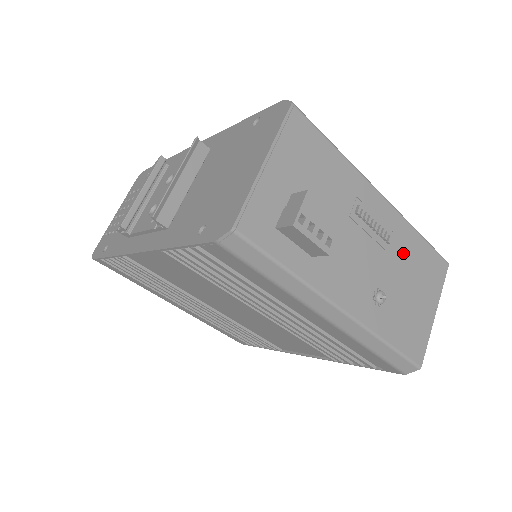
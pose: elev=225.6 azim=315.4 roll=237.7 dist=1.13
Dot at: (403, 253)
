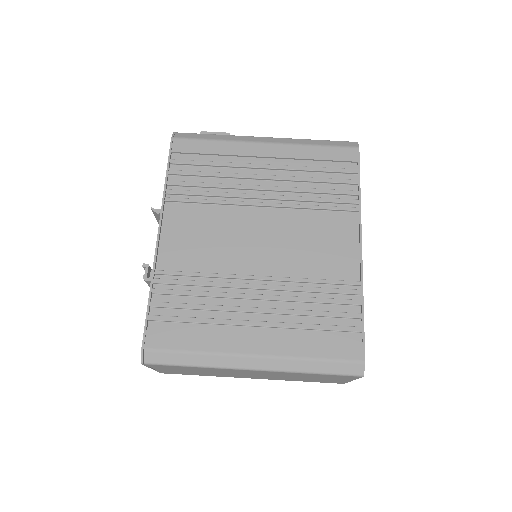
Dot at: occluded
